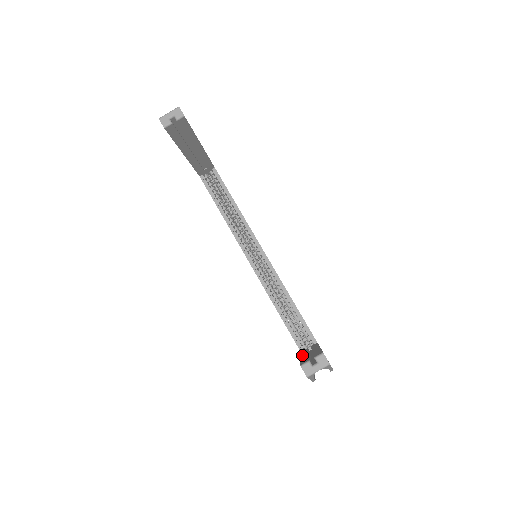
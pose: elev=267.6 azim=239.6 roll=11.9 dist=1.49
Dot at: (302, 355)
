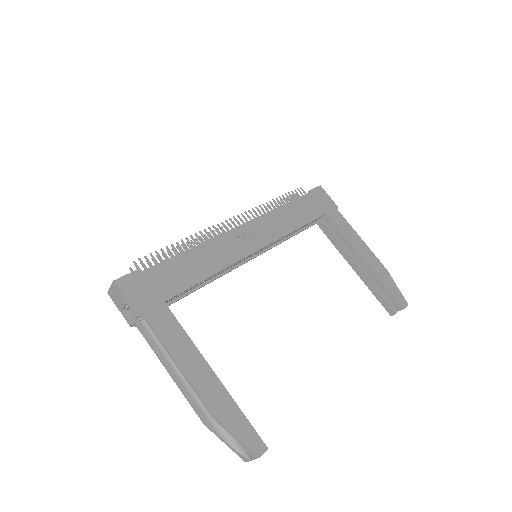
Dot at: (347, 260)
